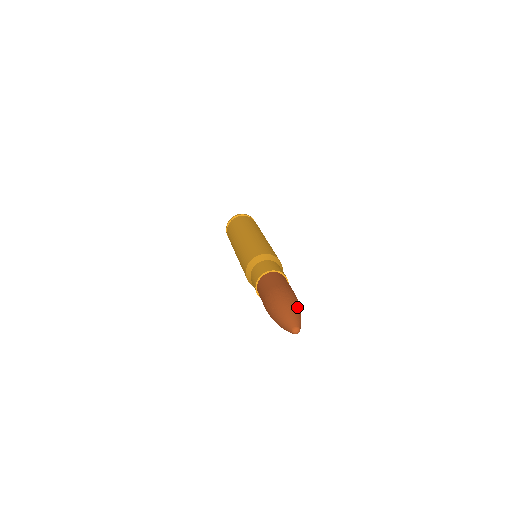
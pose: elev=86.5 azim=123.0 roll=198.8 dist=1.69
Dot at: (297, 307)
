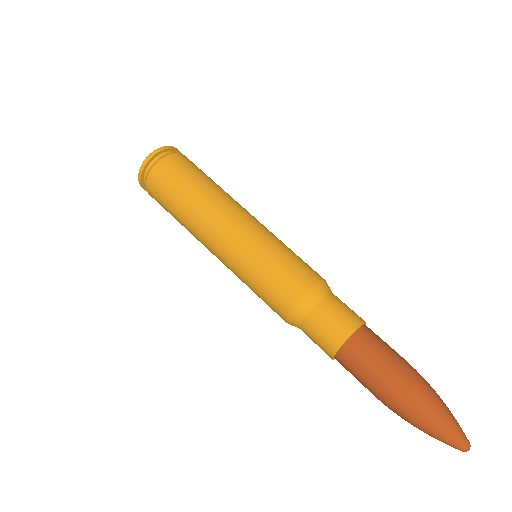
Dot at: (437, 415)
